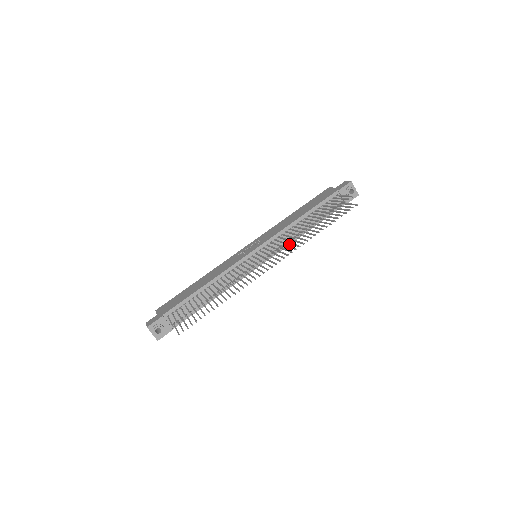
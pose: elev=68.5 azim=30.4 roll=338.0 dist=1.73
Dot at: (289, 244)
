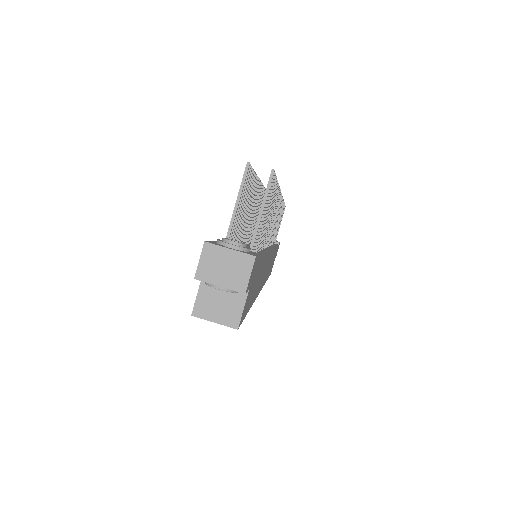
Dot at: occluded
